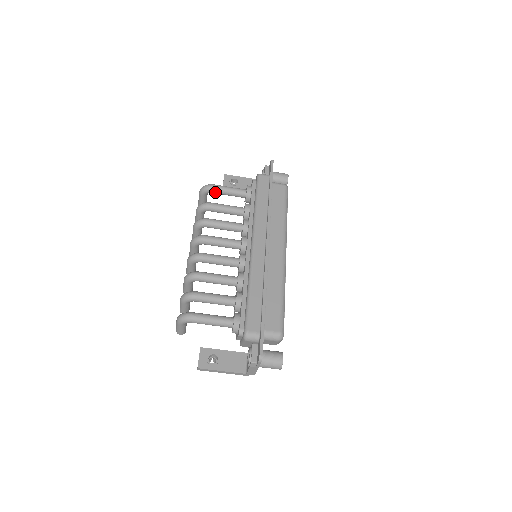
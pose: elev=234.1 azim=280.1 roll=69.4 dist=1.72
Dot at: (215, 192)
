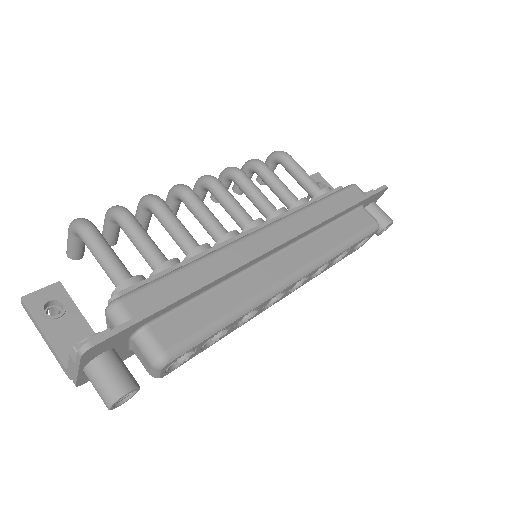
Dot at: (285, 165)
